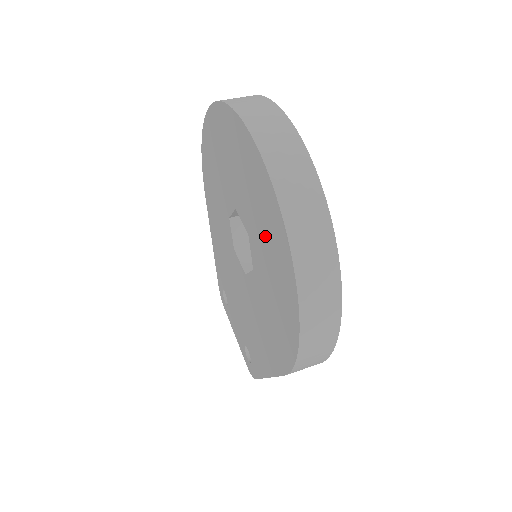
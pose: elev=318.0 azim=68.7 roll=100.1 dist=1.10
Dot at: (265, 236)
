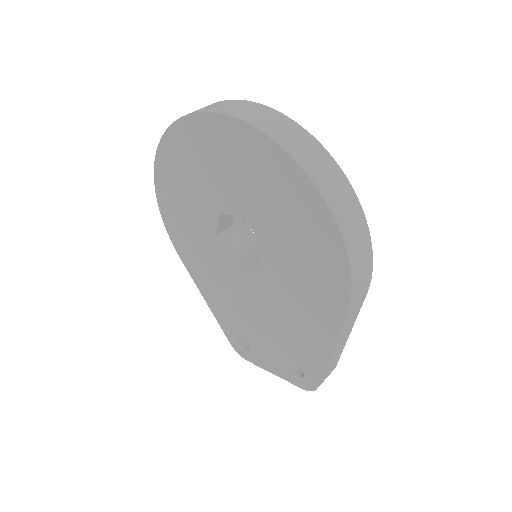
Dot at: (263, 188)
